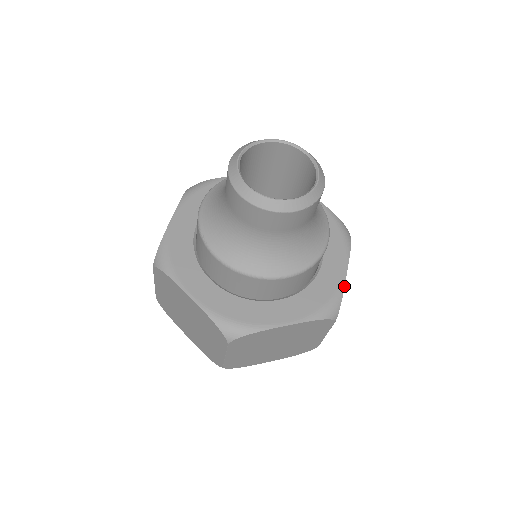
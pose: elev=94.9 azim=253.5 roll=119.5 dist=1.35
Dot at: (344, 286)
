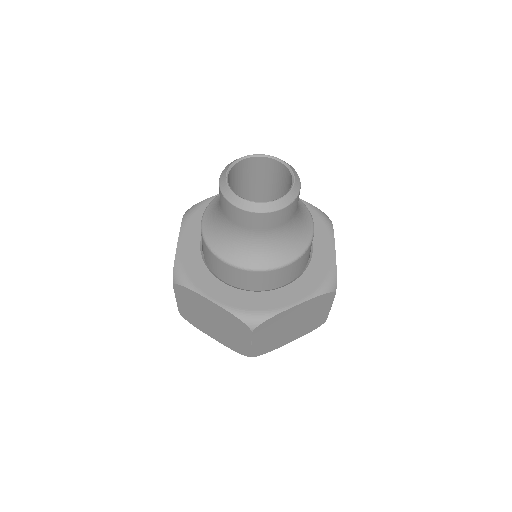
Dot at: occluded
